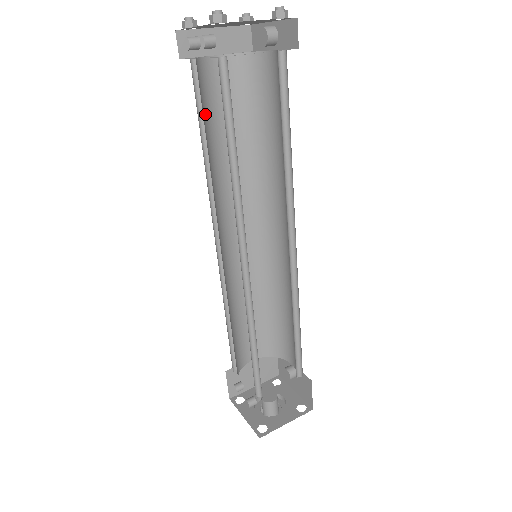
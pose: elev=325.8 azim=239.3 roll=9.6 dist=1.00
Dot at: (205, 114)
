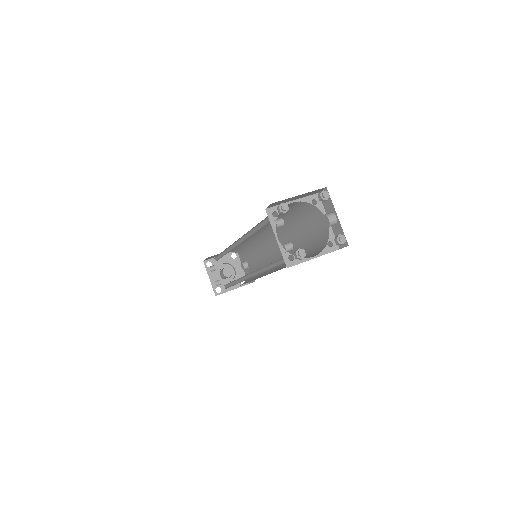
Dot at: occluded
